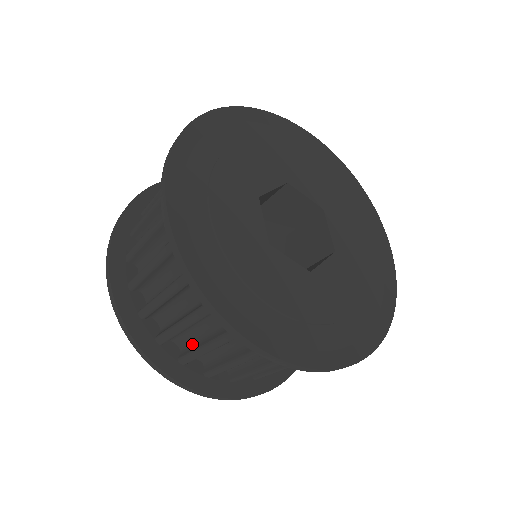
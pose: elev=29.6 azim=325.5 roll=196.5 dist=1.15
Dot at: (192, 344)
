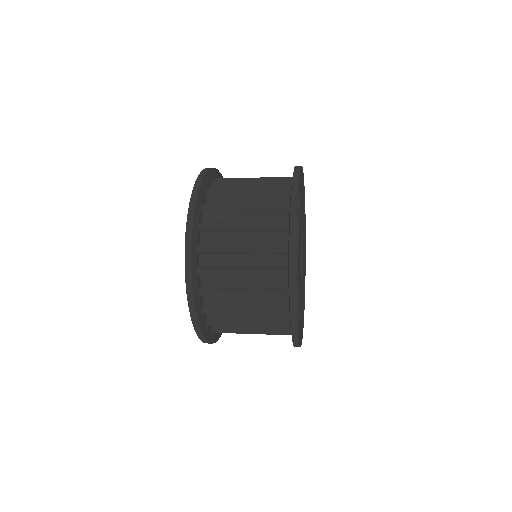
Dot at: (222, 304)
